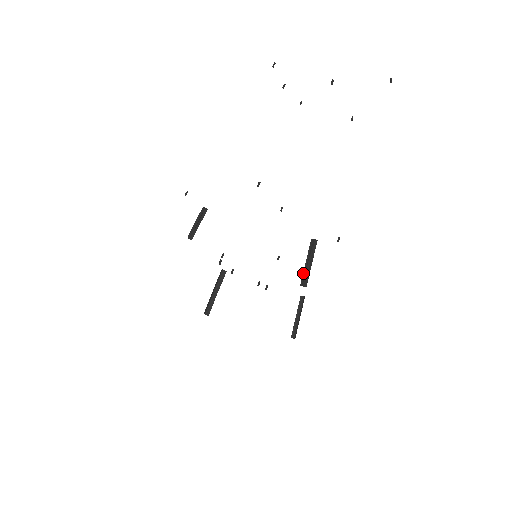
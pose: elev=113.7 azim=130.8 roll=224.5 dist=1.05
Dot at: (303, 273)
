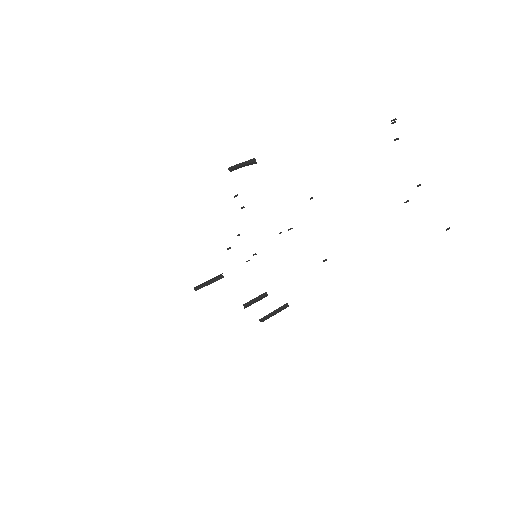
Dot at: (266, 315)
